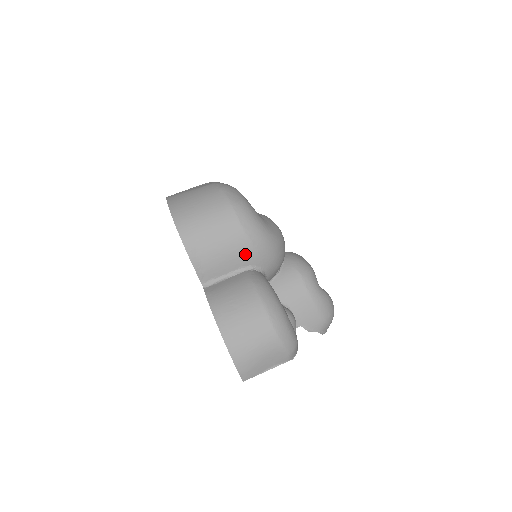
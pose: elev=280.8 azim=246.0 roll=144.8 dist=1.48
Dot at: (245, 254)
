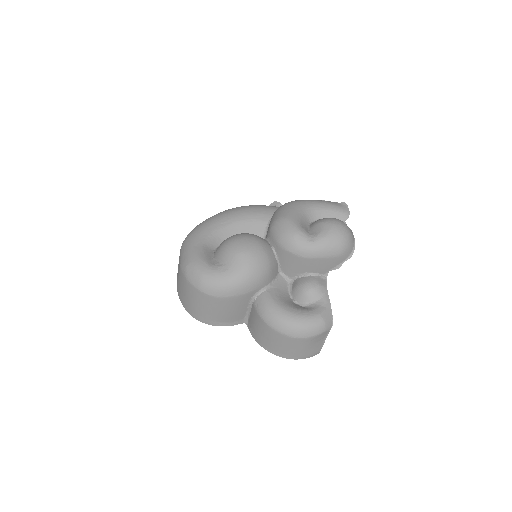
Dot at: (240, 301)
